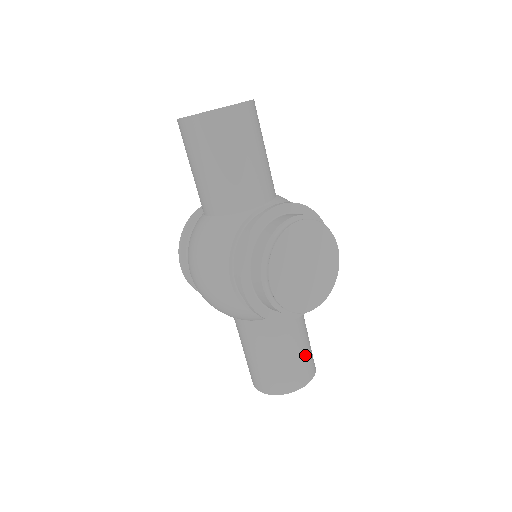
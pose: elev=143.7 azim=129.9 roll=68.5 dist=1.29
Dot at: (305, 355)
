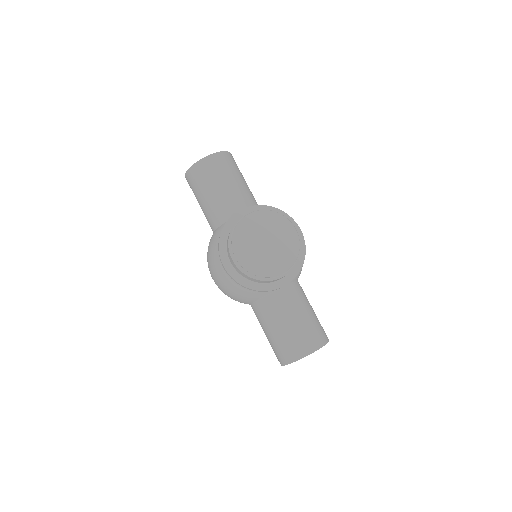
Dot at: (307, 326)
